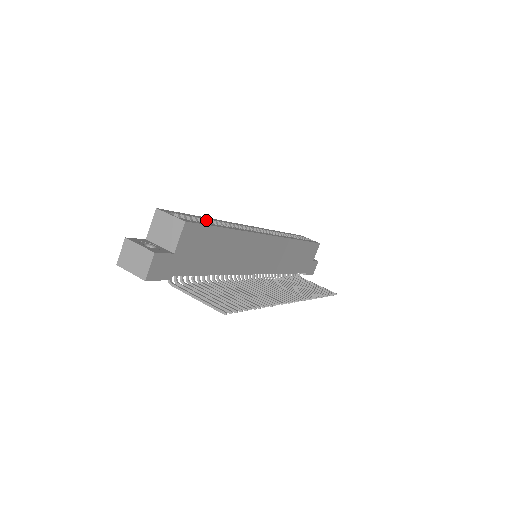
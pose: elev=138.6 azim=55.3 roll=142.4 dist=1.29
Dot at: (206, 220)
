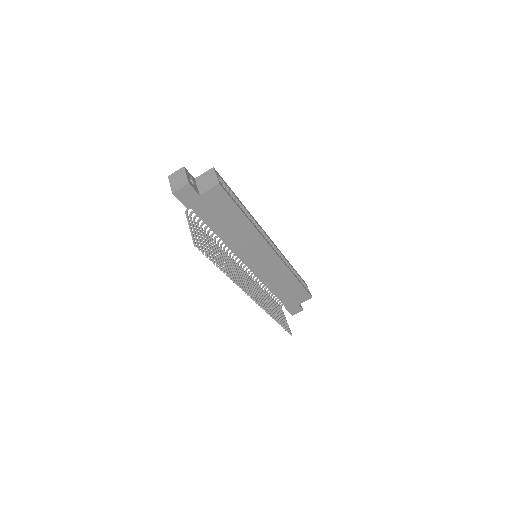
Dot at: (238, 201)
